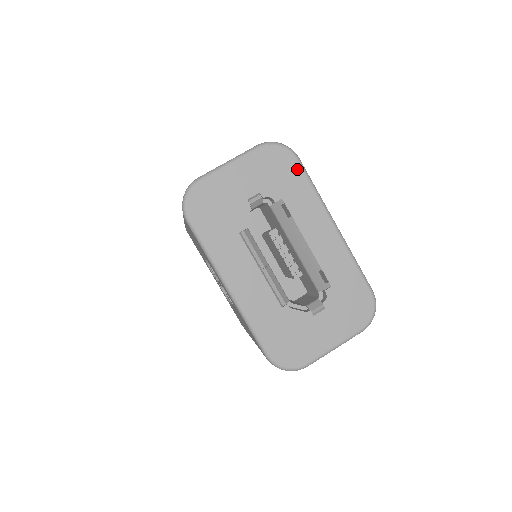
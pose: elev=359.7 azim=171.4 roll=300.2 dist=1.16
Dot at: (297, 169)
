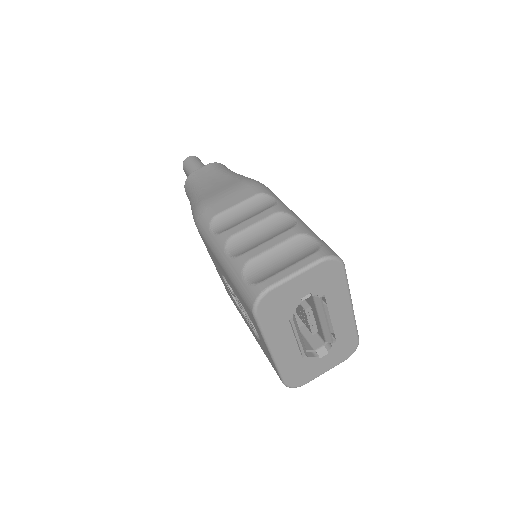
Dot at: (341, 275)
